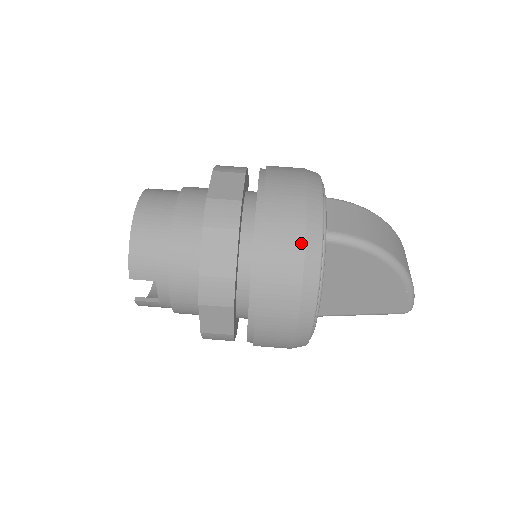
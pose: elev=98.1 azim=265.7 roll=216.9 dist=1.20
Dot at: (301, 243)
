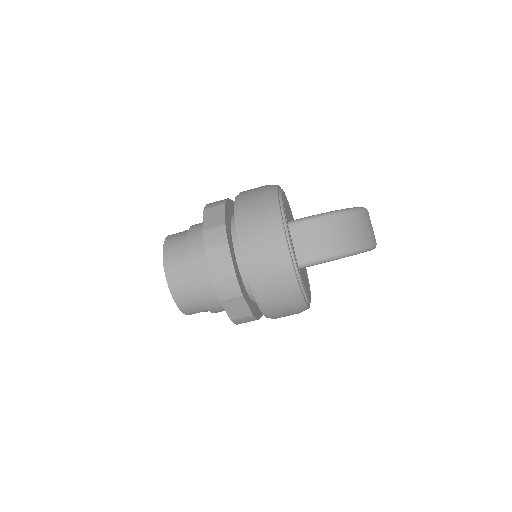
Dot at: (285, 293)
